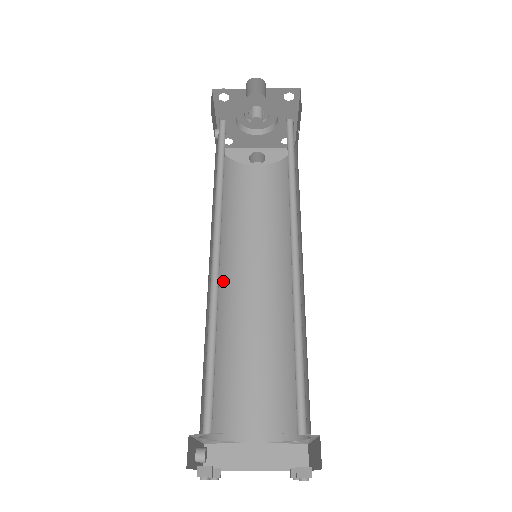
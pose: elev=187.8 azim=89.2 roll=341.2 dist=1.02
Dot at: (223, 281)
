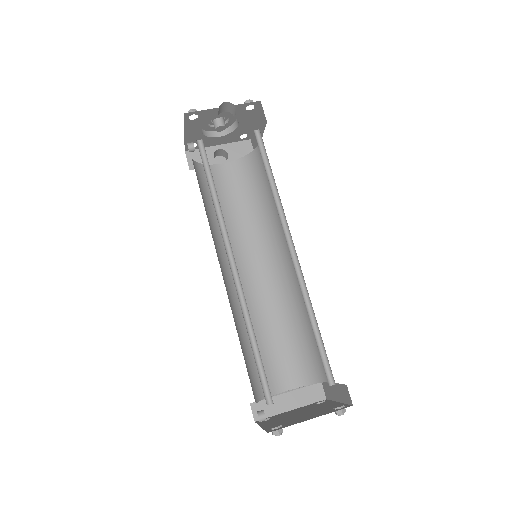
Dot at: (229, 278)
